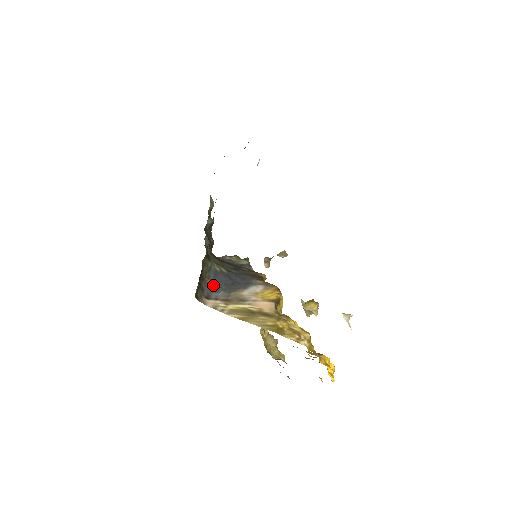
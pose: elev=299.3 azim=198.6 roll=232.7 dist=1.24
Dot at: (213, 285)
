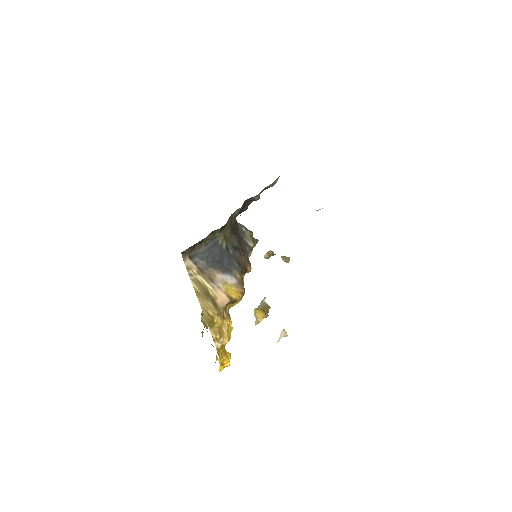
Dot at: (204, 252)
